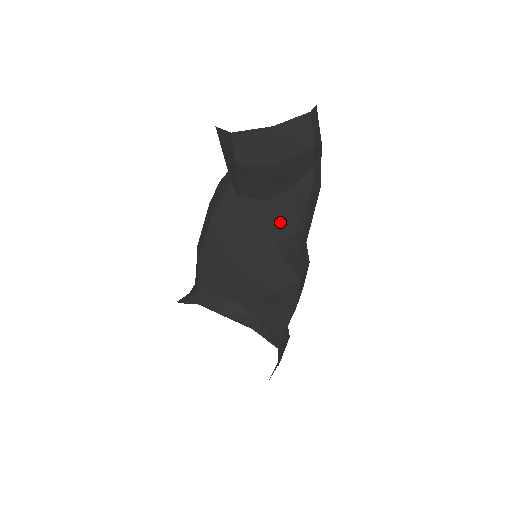
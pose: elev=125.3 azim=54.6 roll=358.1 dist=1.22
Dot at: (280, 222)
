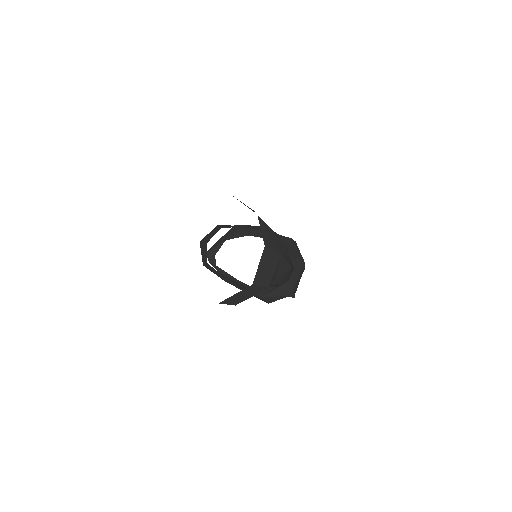
Dot at: occluded
